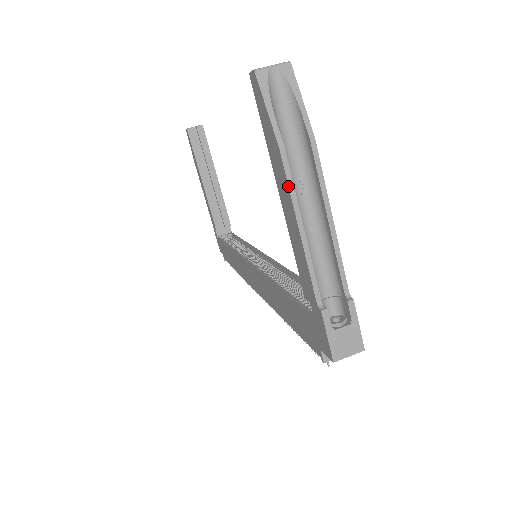
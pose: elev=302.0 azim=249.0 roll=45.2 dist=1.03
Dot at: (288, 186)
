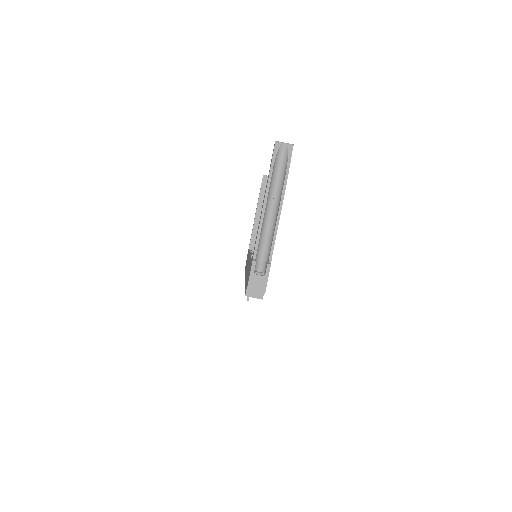
Dot at: (265, 195)
